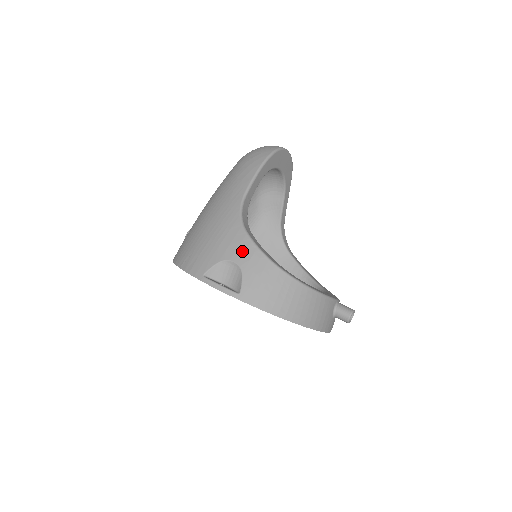
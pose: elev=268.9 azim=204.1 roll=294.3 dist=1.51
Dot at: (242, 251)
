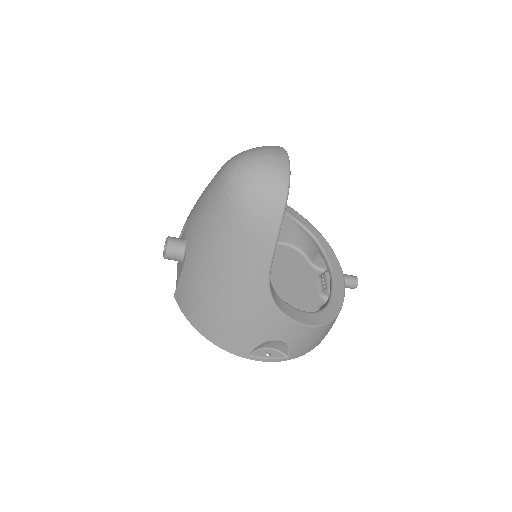
Dot at: (284, 331)
